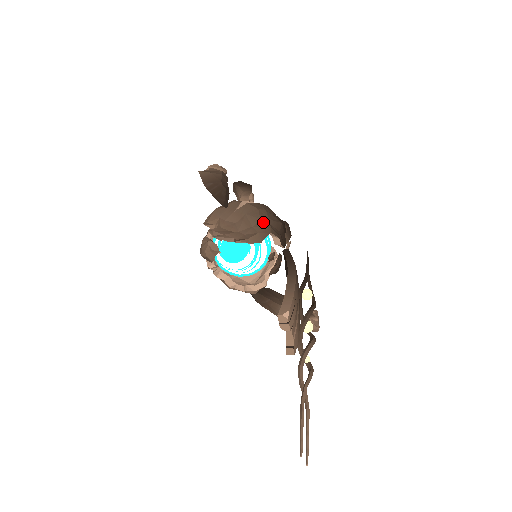
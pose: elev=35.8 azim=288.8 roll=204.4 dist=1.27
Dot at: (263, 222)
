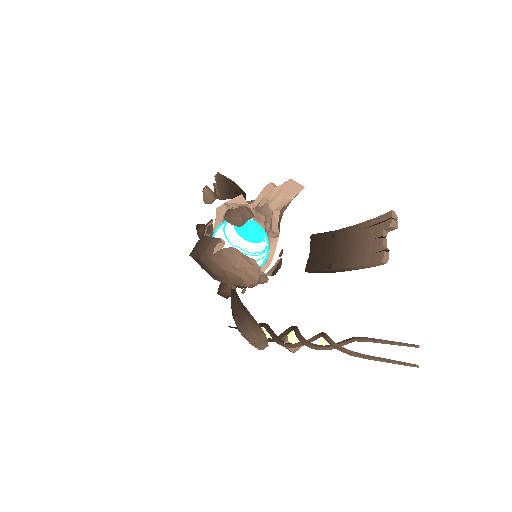
Dot at: occluded
